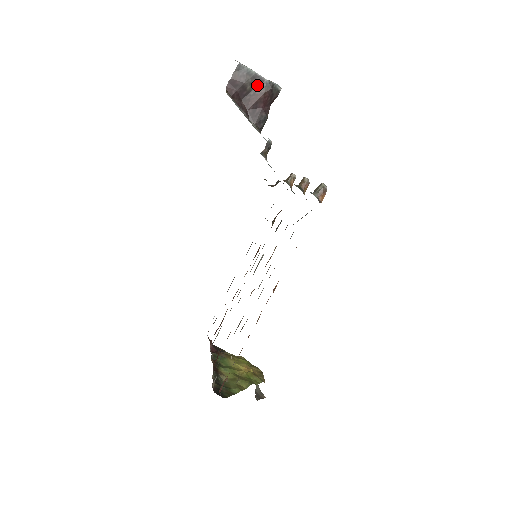
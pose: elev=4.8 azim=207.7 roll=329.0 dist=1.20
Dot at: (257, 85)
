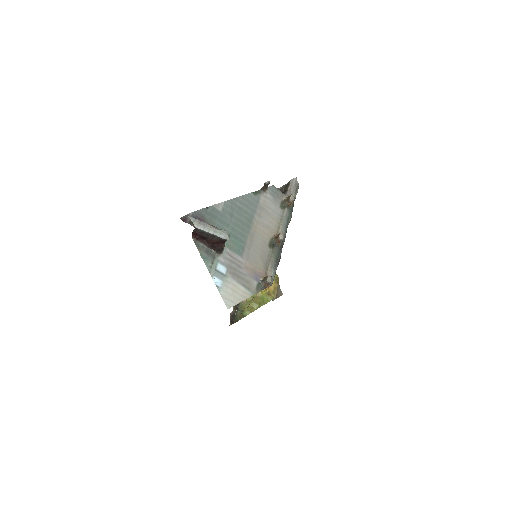
Dot at: (211, 237)
